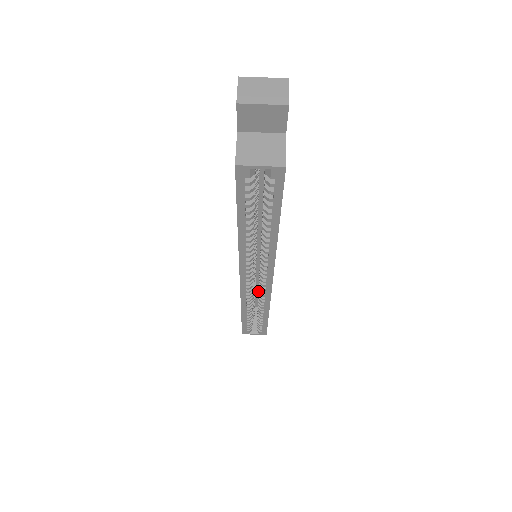
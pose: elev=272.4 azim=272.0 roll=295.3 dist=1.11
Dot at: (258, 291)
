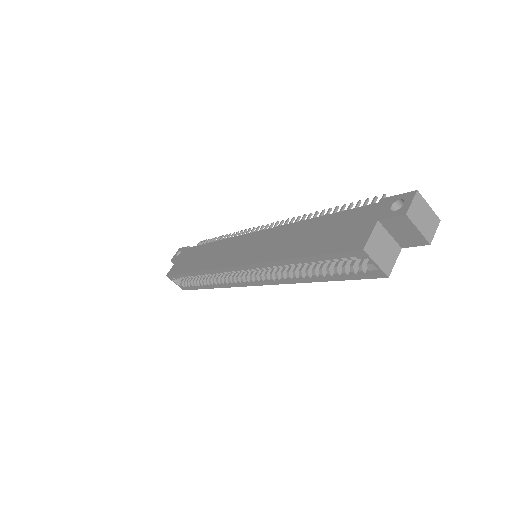
Dot at: occluded
